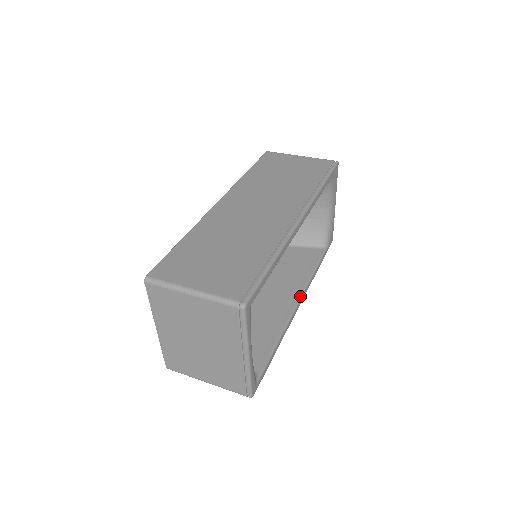
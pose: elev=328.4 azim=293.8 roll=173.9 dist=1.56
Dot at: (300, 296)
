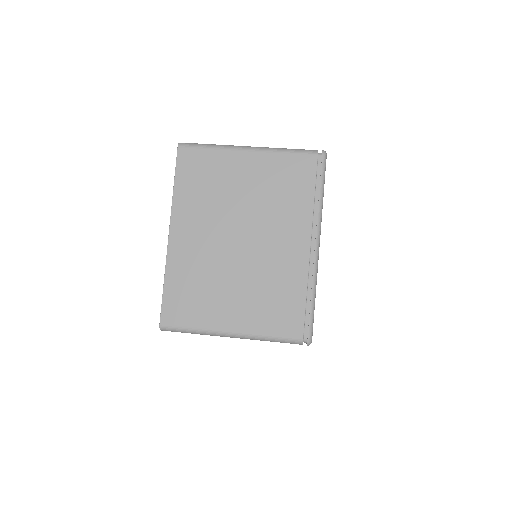
Dot at: occluded
